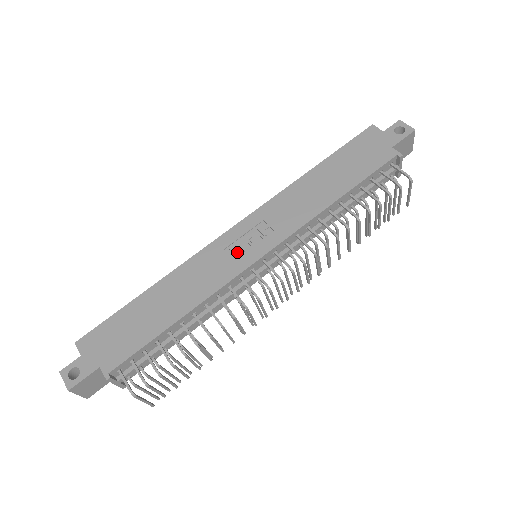
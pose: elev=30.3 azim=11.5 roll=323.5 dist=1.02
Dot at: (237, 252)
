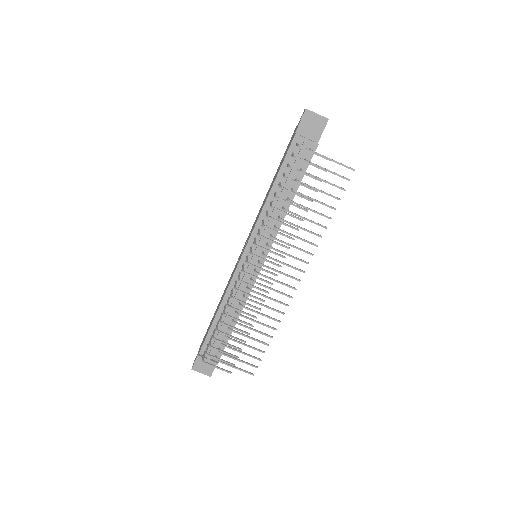
Dot at: (239, 259)
